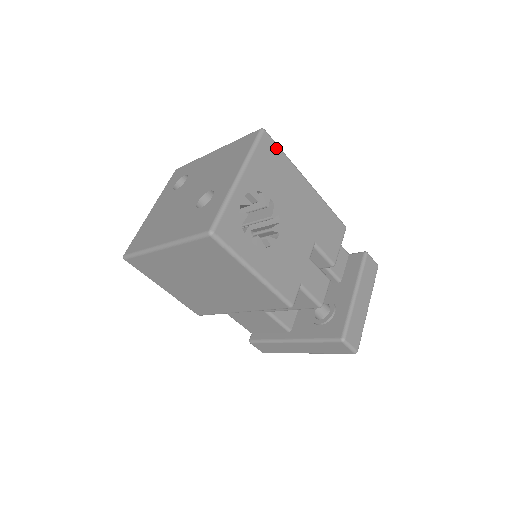
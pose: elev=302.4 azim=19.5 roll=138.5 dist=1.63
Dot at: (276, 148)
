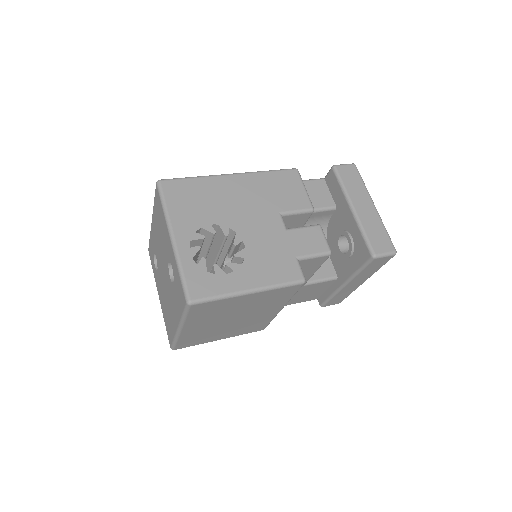
Dot at: (181, 182)
